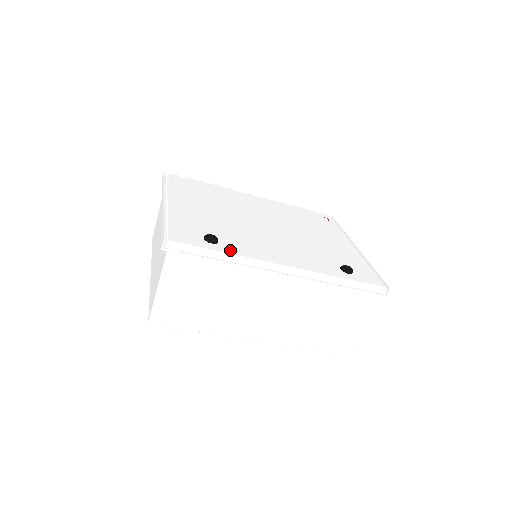
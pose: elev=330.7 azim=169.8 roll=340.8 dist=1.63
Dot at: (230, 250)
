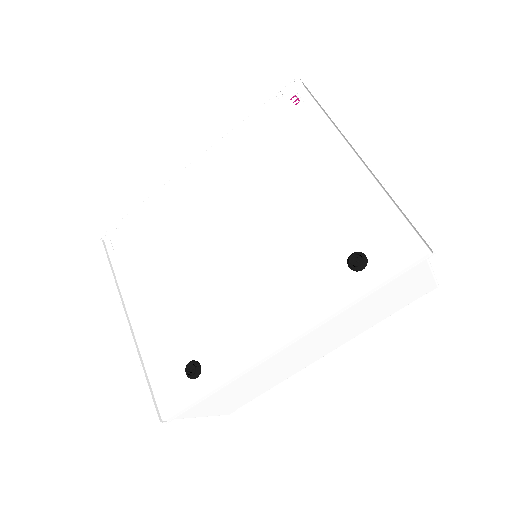
Dot at: (217, 373)
